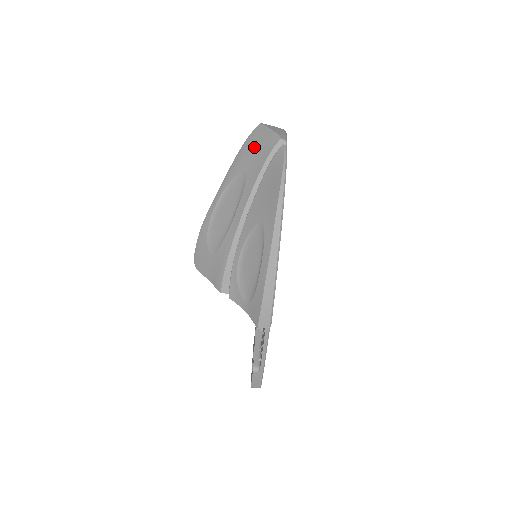
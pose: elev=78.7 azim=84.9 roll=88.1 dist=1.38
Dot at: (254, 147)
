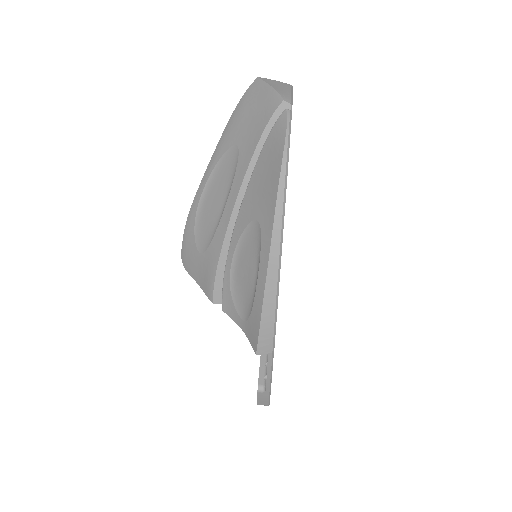
Dot at: (249, 112)
